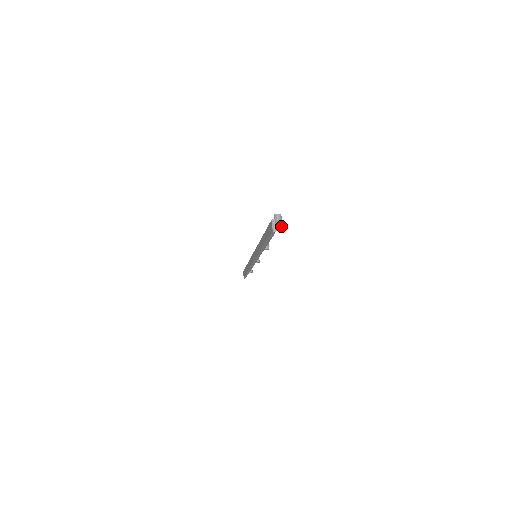
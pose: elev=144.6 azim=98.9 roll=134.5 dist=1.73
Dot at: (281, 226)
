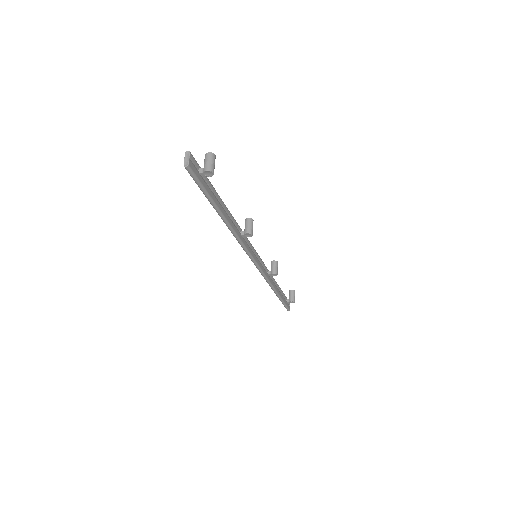
Dot at: (209, 167)
